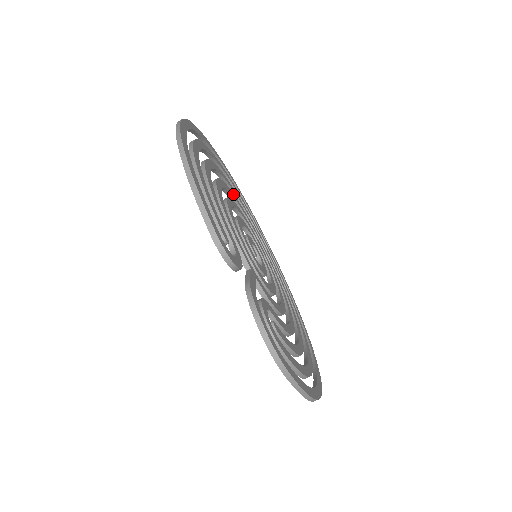
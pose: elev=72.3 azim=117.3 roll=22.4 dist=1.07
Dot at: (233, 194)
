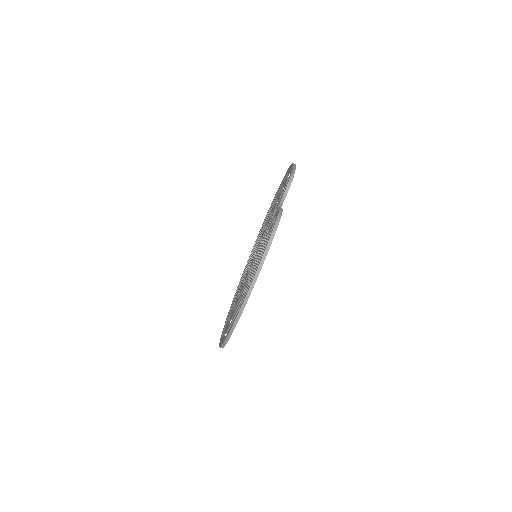
Dot at: occluded
